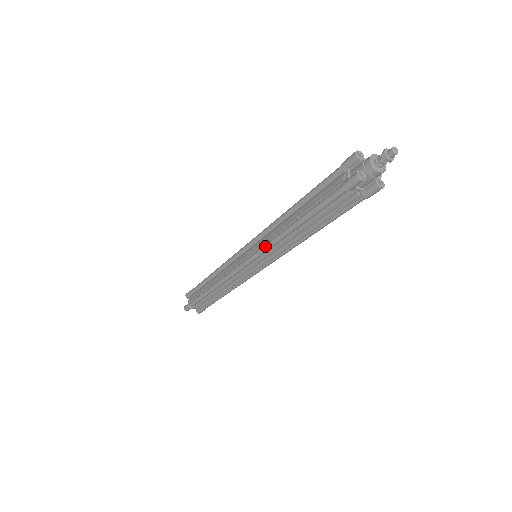
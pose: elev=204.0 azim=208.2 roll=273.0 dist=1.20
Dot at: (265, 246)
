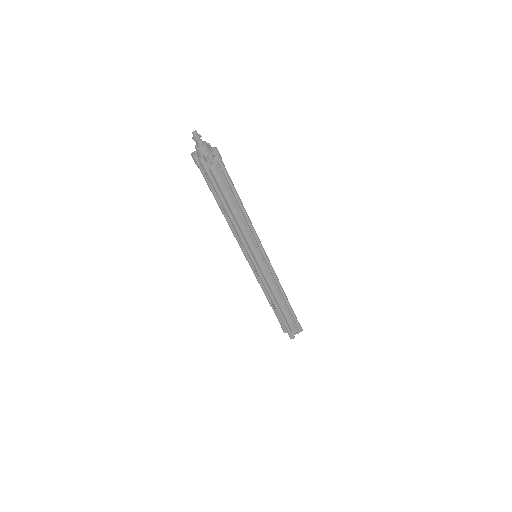
Dot at: (235, 235)
